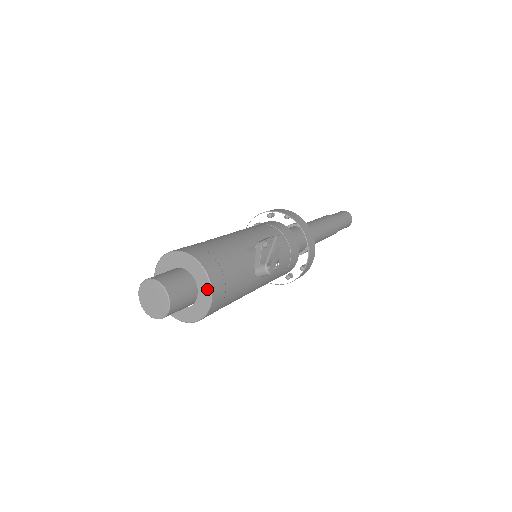
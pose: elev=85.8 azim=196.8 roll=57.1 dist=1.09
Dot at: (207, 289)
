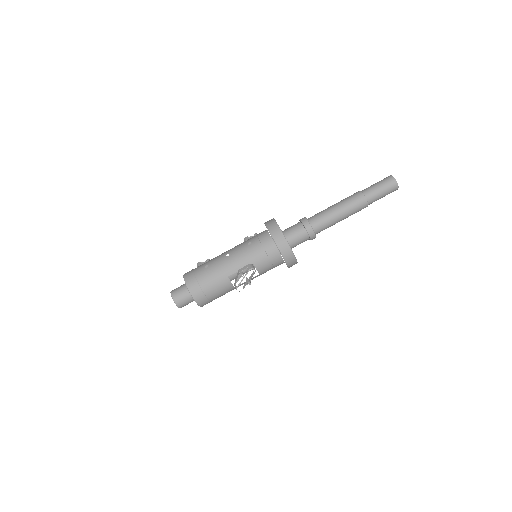
Dot at: (197, 303)
